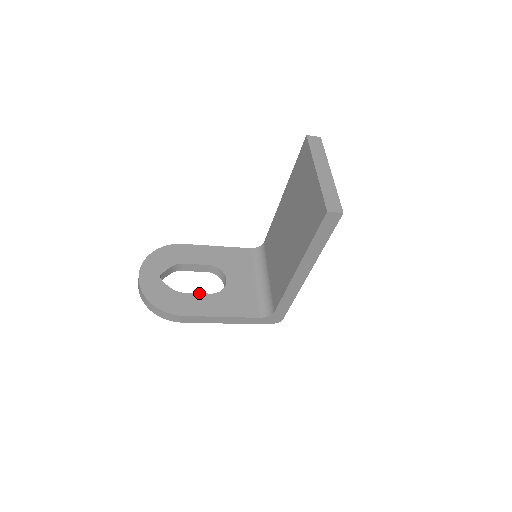
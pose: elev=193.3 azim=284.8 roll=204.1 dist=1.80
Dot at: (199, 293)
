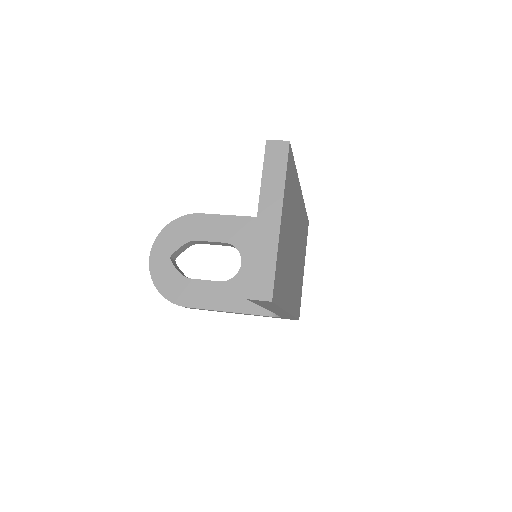
Dot at: (208, 280)
